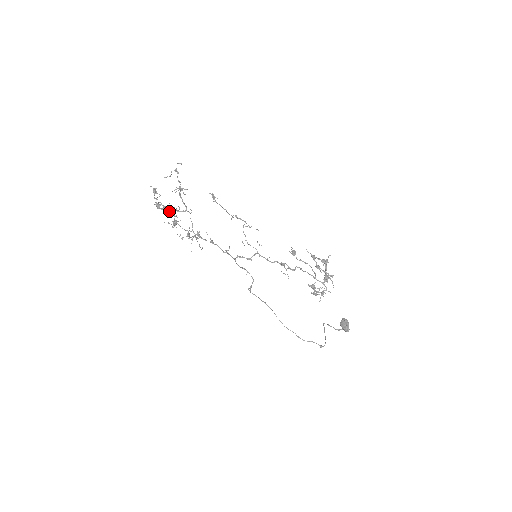
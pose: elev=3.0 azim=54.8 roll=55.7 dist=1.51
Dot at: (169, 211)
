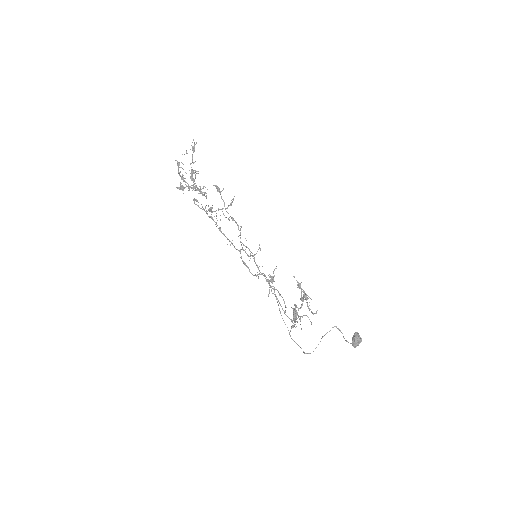
Dot at: (195, 183)
